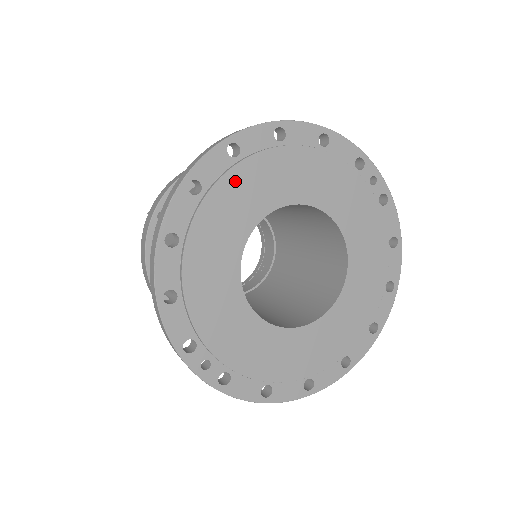
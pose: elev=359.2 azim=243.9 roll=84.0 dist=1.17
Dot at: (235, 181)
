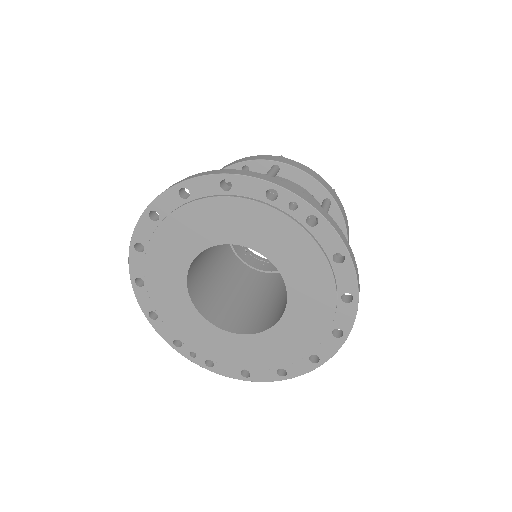
Dot at: (161, 239)
